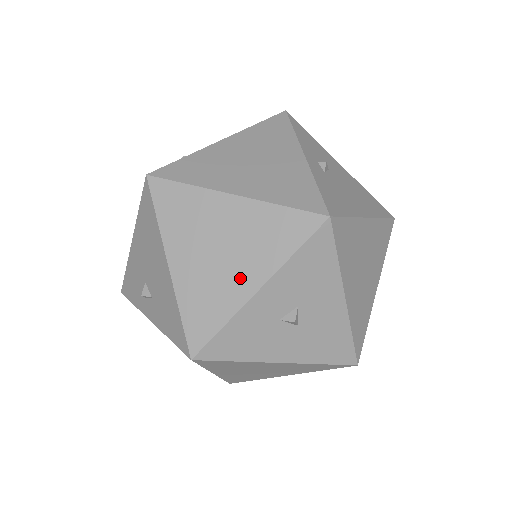
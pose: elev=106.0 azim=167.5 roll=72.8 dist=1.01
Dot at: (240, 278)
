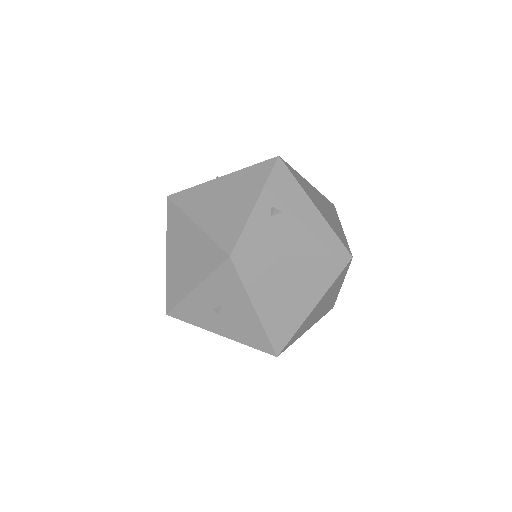
Dot at: (190, 277)
